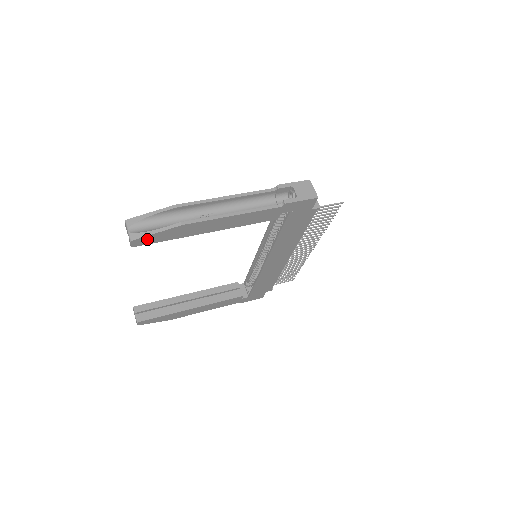
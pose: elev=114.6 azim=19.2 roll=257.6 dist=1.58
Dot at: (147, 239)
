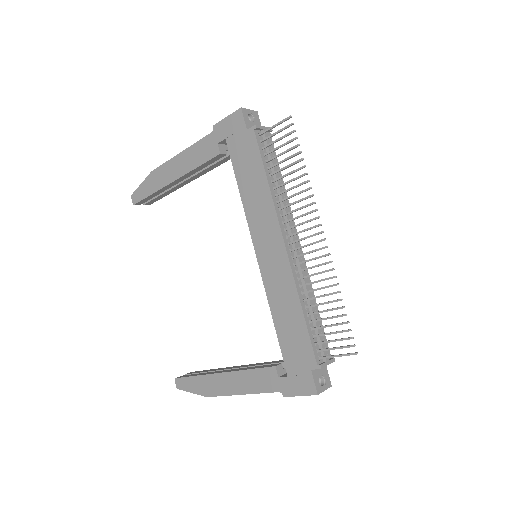
Dot at: (139, 193)
